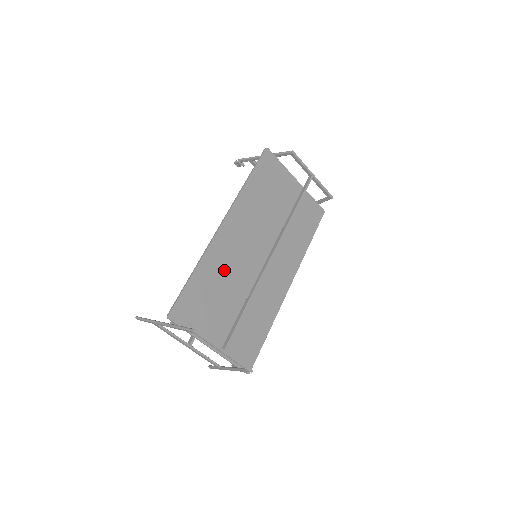
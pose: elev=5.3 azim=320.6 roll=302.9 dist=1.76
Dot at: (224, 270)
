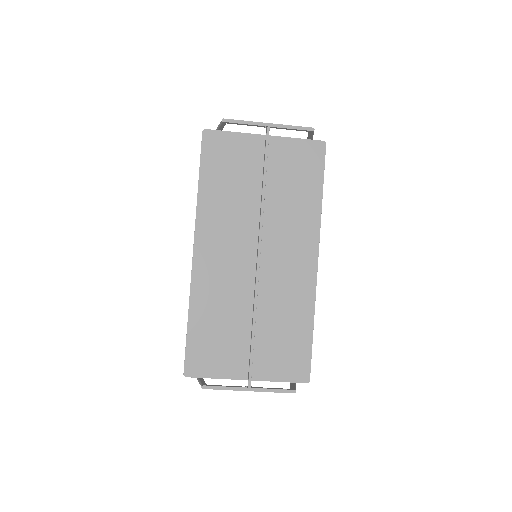
Dot at: (221, 297)
